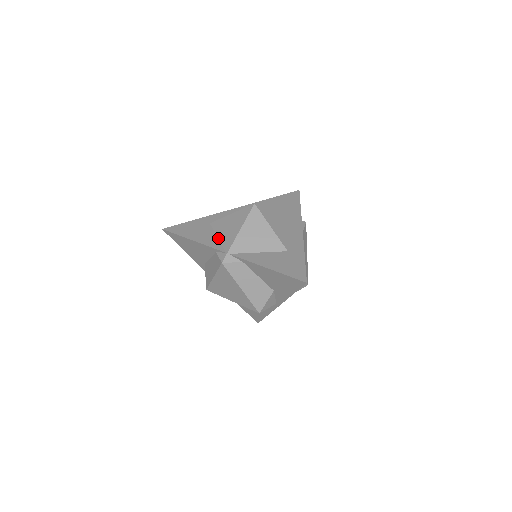
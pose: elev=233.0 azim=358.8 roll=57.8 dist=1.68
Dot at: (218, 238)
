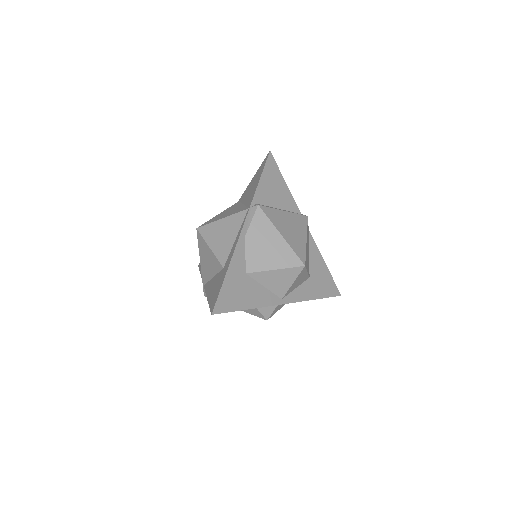
Dot at: occluded
